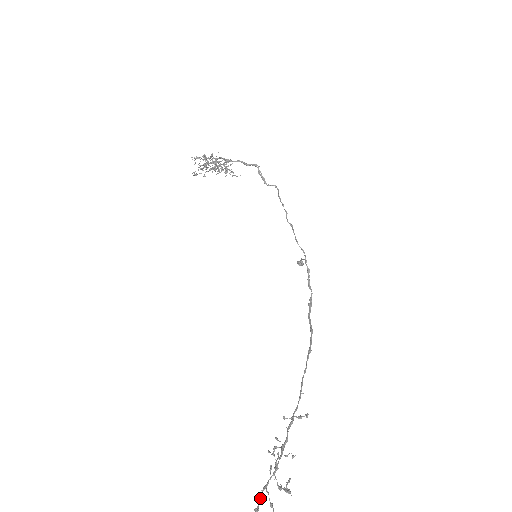
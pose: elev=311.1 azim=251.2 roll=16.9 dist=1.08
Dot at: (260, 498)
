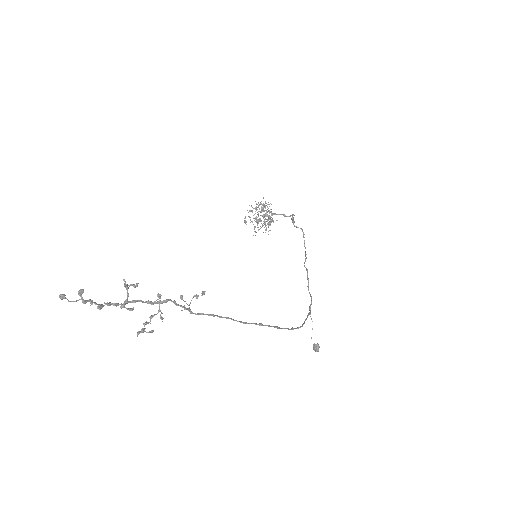
Dot at: occluded
